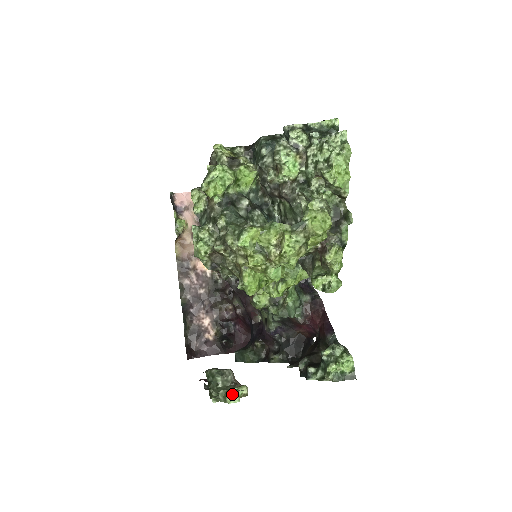
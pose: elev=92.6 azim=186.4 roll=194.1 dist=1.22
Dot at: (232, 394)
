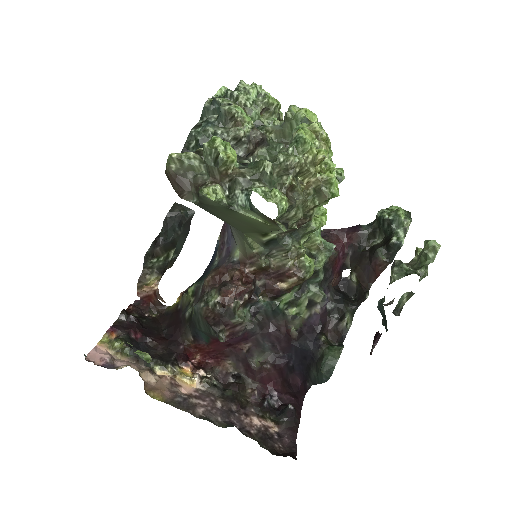
Dot at: (432, 240)
